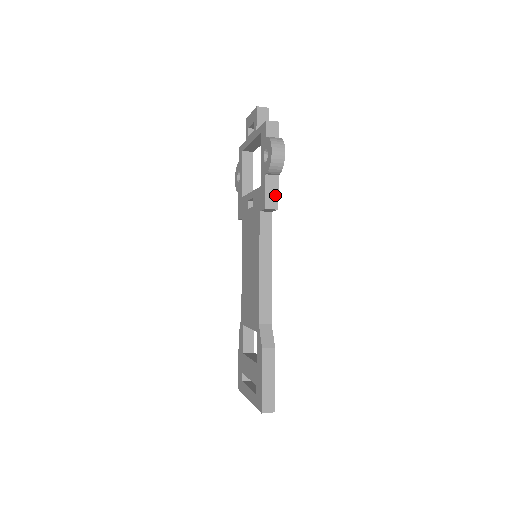
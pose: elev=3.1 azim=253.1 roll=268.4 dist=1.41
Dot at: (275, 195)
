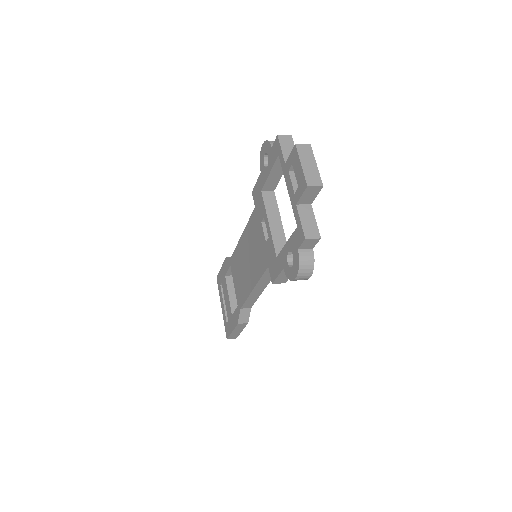
Dot at: occluded
